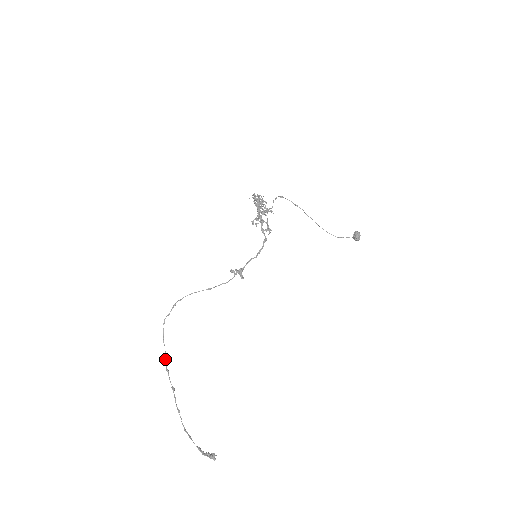
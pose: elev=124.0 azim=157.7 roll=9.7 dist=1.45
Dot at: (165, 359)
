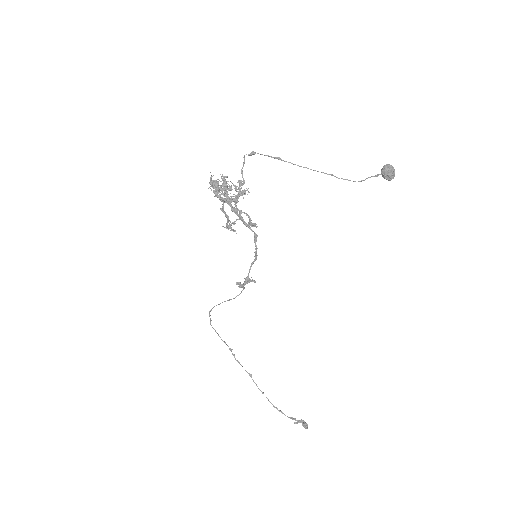
Dot at: occluded
